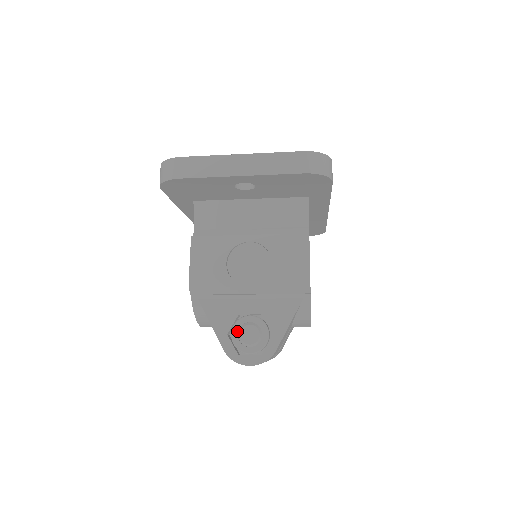
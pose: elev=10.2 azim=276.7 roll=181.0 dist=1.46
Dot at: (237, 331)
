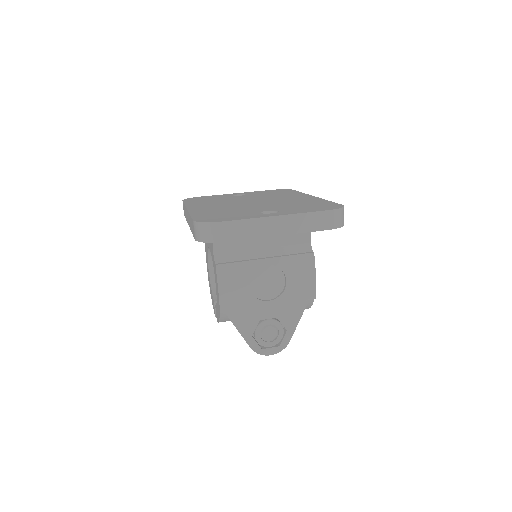
Dot at: (260, 333)
